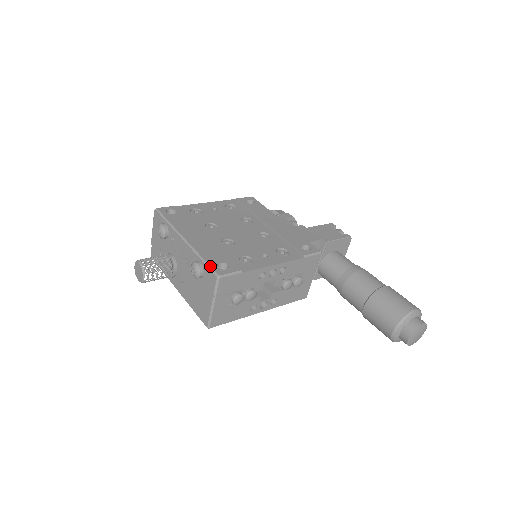
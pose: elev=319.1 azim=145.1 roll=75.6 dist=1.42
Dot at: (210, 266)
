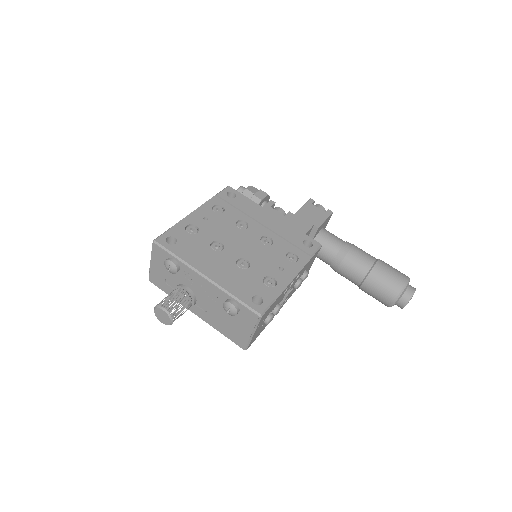
Dot at: (247, 305)
